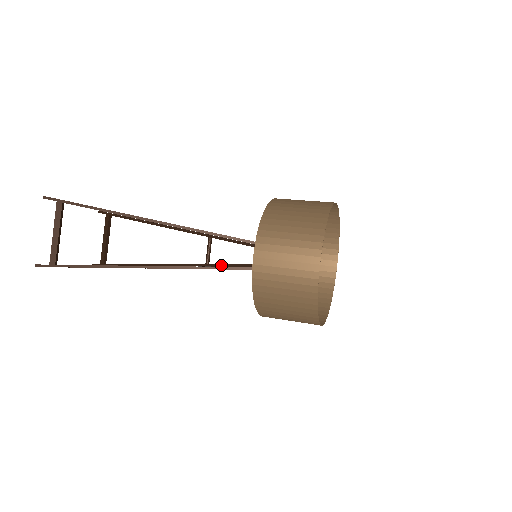
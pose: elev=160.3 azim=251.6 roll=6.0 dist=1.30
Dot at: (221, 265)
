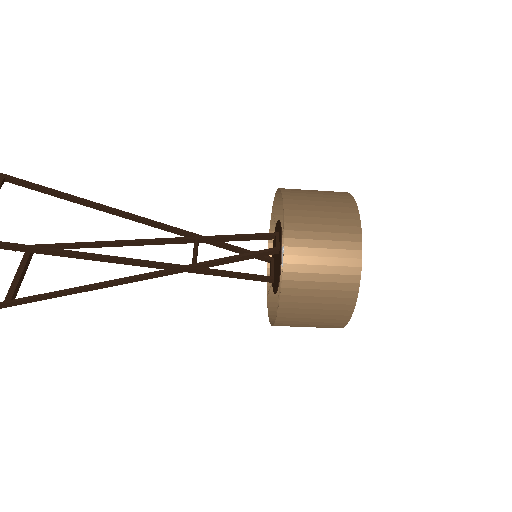
Dot at: (217, 260)
